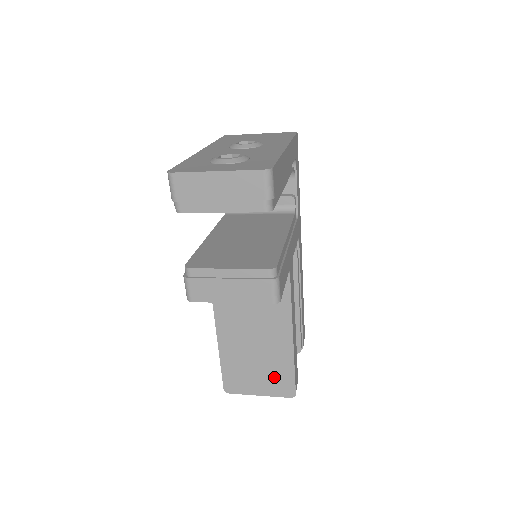
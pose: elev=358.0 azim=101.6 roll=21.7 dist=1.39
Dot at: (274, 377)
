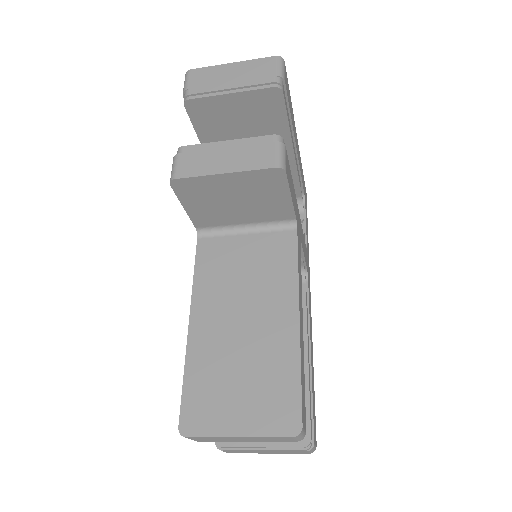
Dot at: (267, 393)
